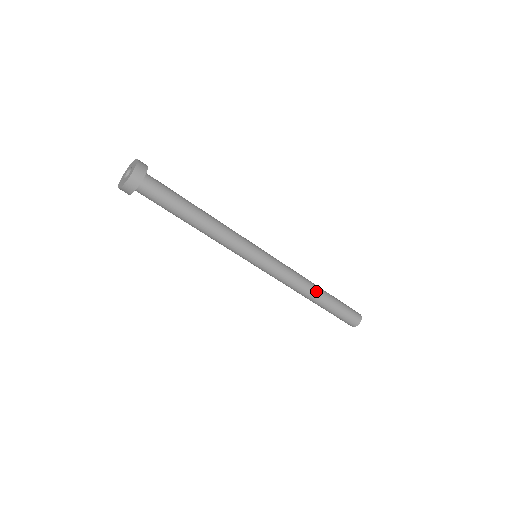
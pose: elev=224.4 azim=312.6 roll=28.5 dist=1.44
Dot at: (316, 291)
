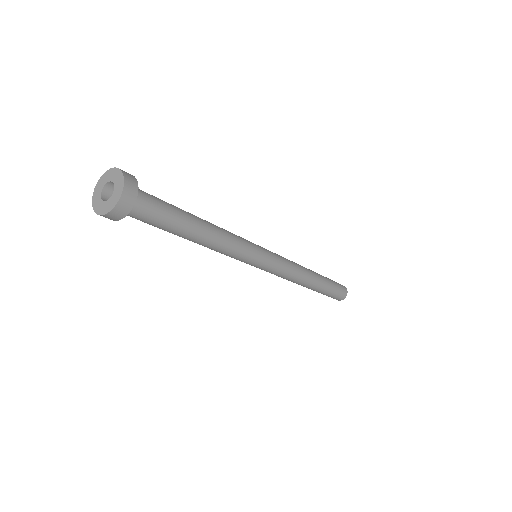
Dot at: (308, 285)
